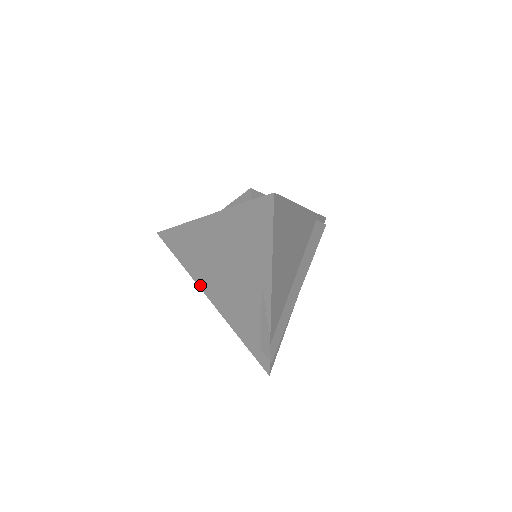
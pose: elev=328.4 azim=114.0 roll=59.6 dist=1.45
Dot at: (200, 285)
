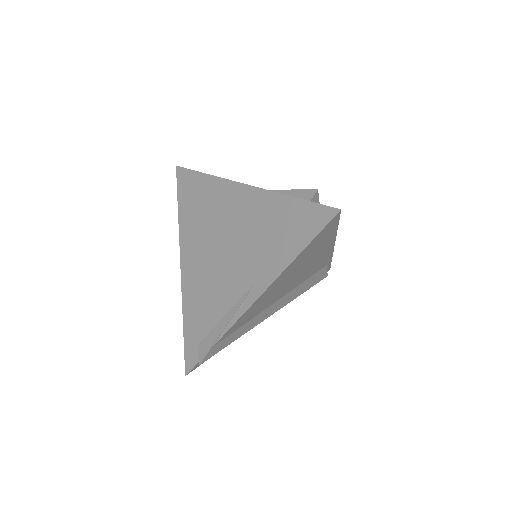
Dot at: (182, 243)
